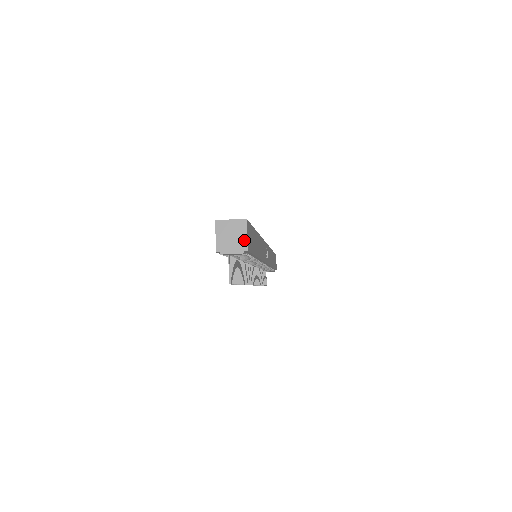
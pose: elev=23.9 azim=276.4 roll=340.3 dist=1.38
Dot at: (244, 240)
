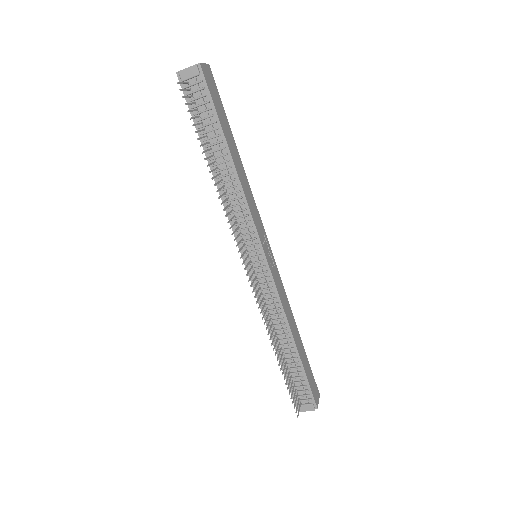
Dot at: (200, 64)
